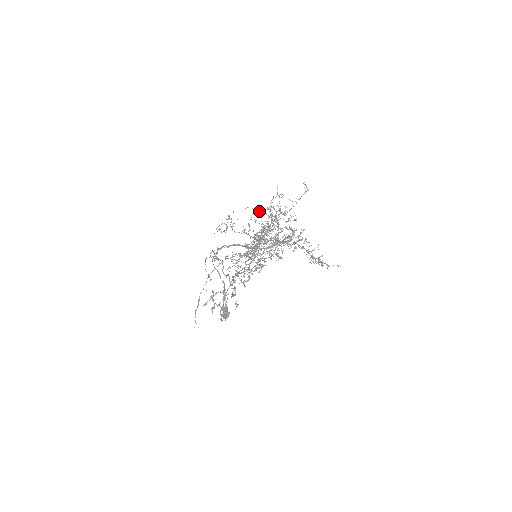
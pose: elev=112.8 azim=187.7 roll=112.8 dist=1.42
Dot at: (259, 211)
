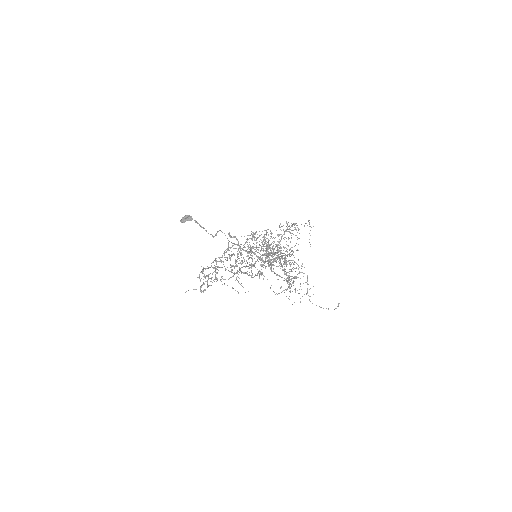
Dot at: (292, 260)
